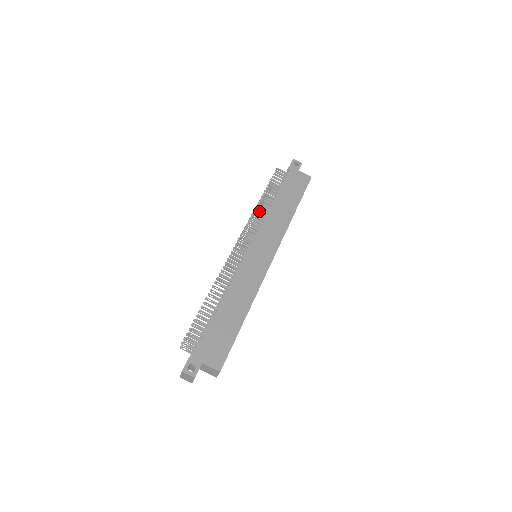
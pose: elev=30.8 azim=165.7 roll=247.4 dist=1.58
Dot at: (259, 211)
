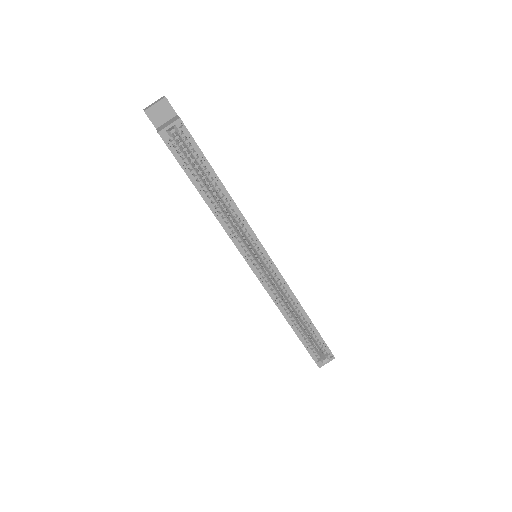
Dot at: occluded
